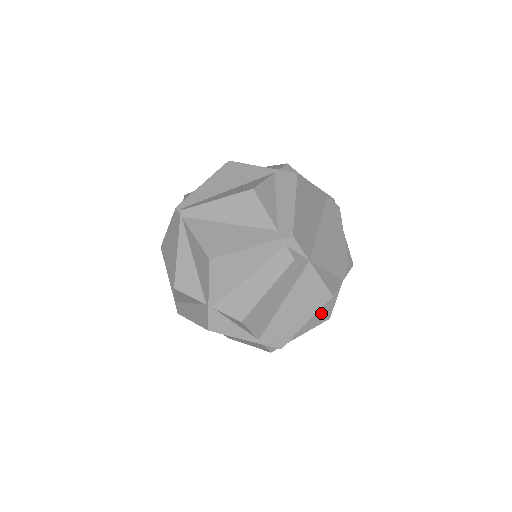
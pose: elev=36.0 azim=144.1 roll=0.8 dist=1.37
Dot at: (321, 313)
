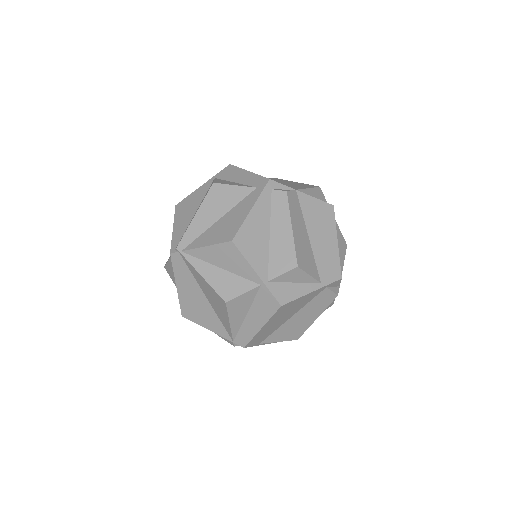
Dot at: (338, 241)
